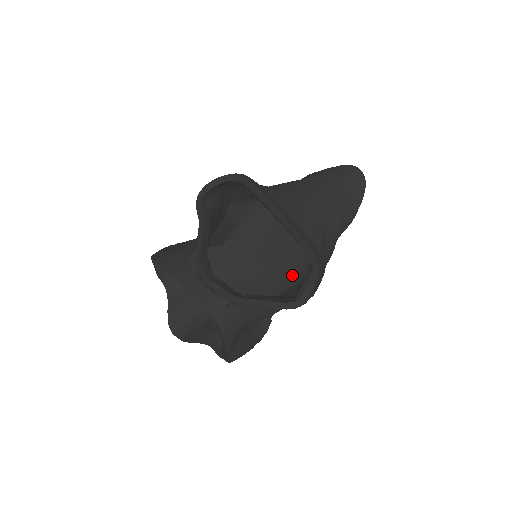
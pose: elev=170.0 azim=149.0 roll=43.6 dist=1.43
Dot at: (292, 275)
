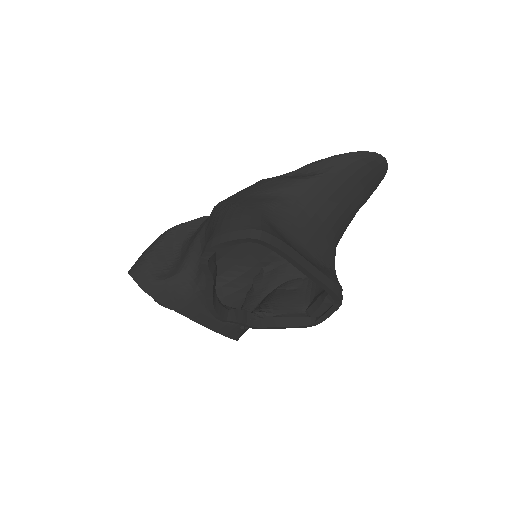
Dot at: occluded
